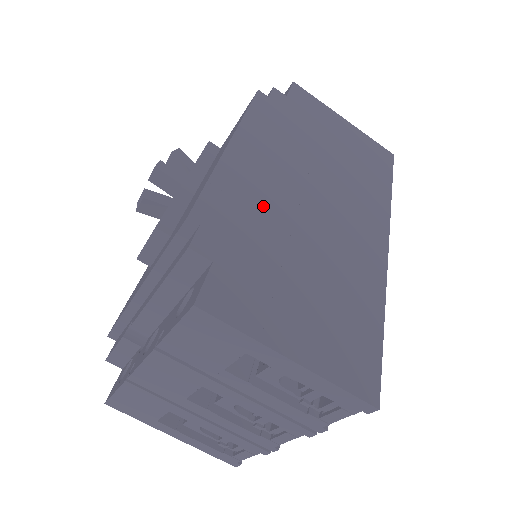
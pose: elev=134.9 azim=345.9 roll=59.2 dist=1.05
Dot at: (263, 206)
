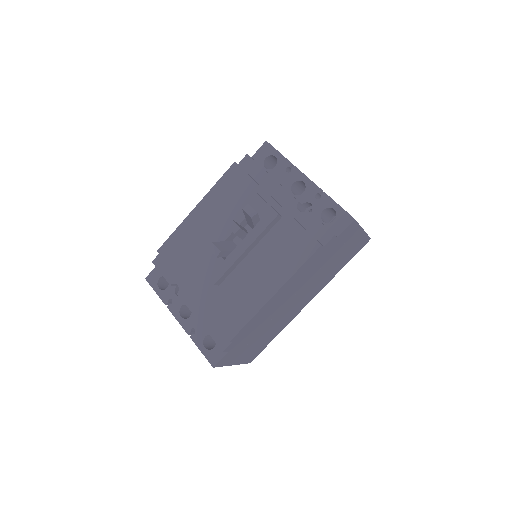
Dot at: (265, 318)
